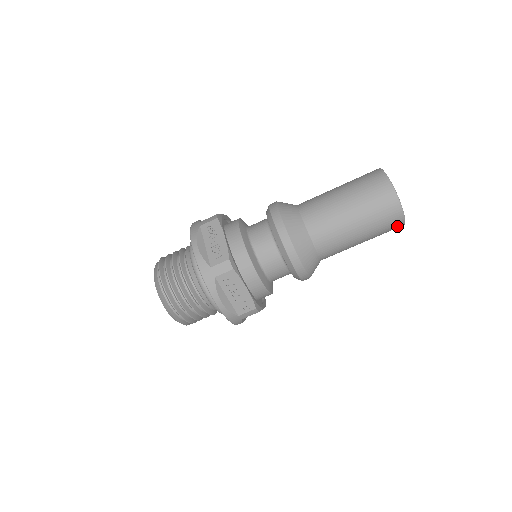
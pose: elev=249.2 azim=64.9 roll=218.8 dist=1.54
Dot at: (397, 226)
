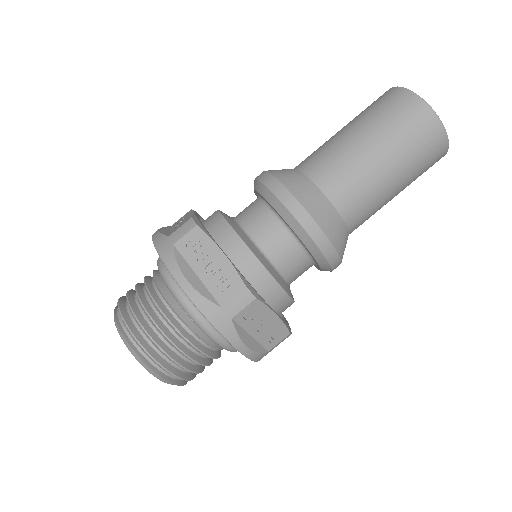
Dot at: (435, 162)
